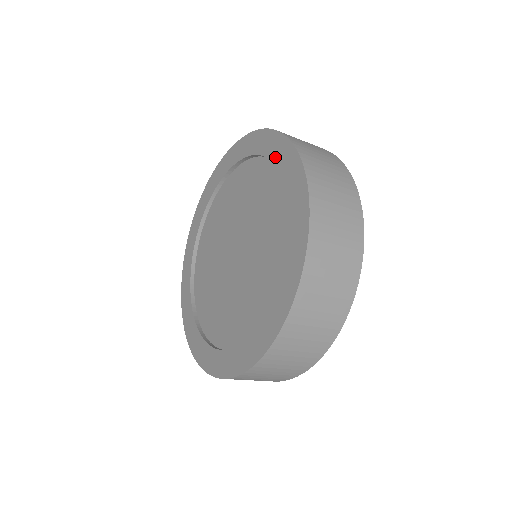
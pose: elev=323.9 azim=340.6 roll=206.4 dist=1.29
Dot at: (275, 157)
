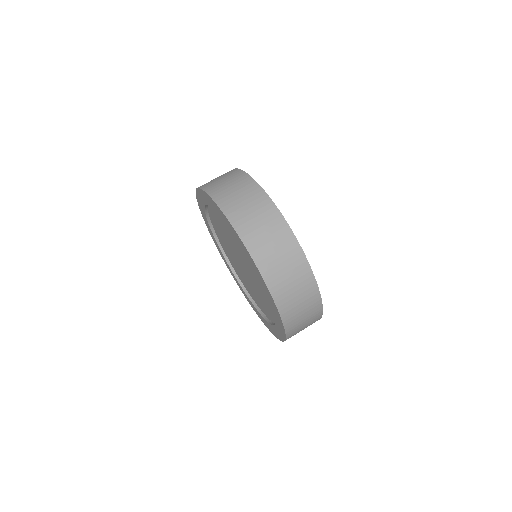
Dot at: (203, 210)
